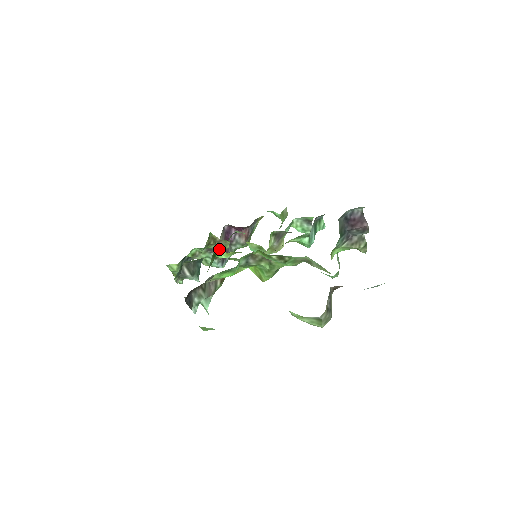
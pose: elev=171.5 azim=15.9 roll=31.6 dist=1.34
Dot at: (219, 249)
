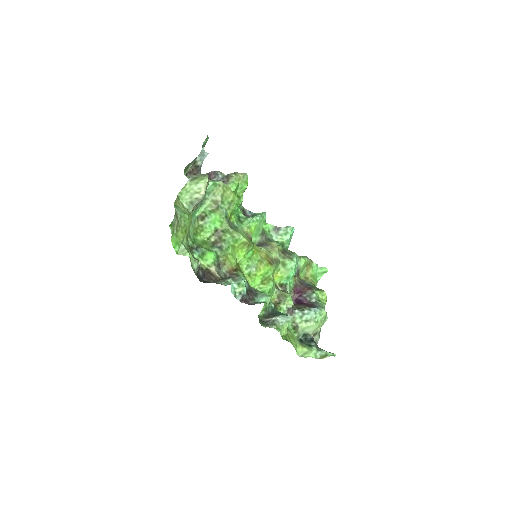
Dot at: (290, 303)
